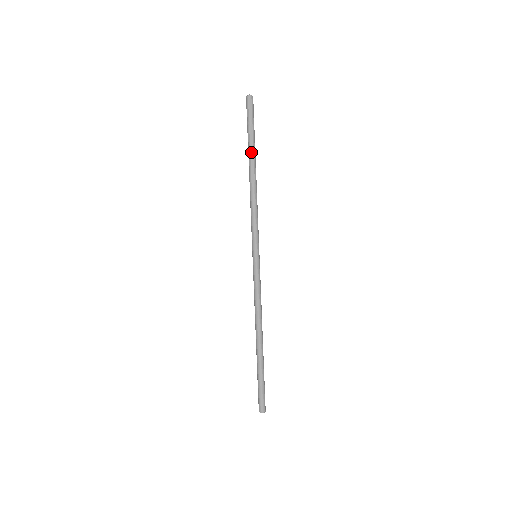
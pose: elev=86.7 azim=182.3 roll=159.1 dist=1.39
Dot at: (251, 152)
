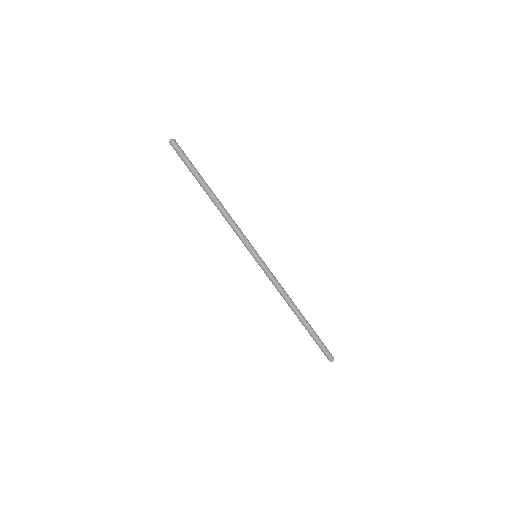
Dot at: (200, 184)
